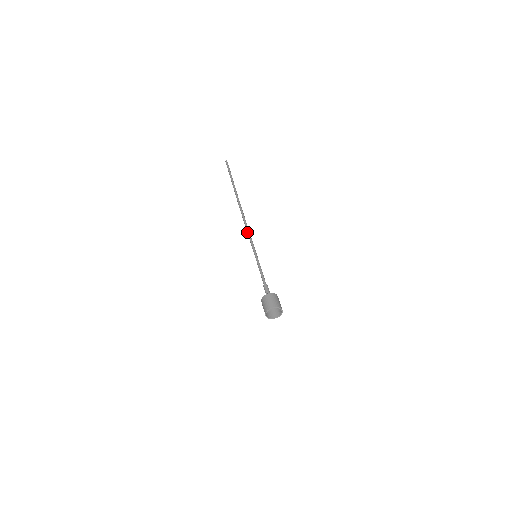
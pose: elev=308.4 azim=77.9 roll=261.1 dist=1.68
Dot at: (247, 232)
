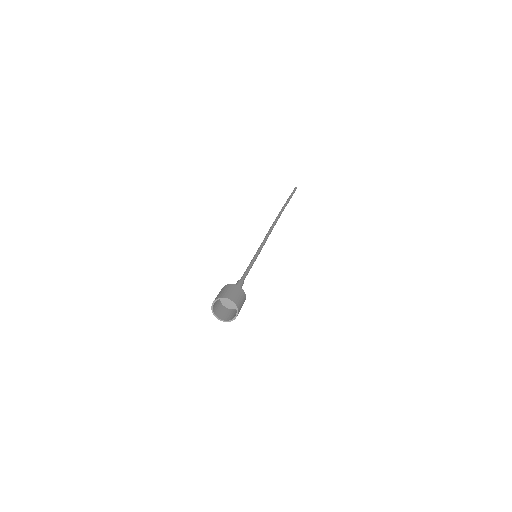
Dot at: occluded
